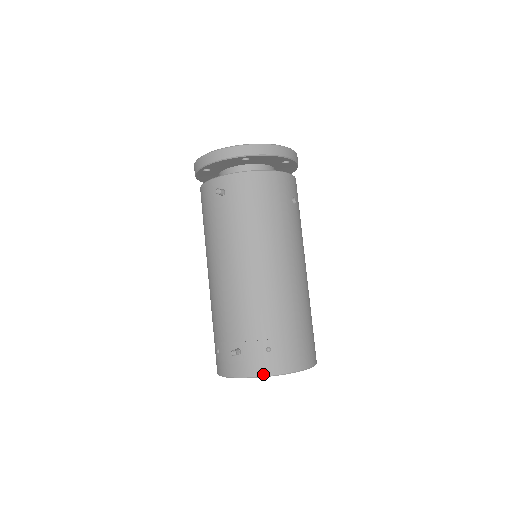
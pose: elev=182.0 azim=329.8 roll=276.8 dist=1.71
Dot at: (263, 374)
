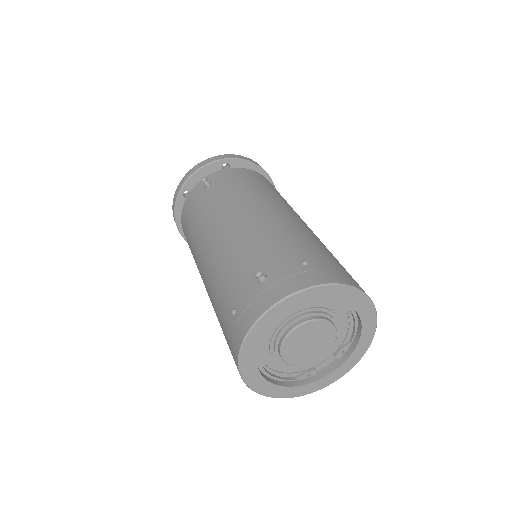
Dot at: (308, 285)
